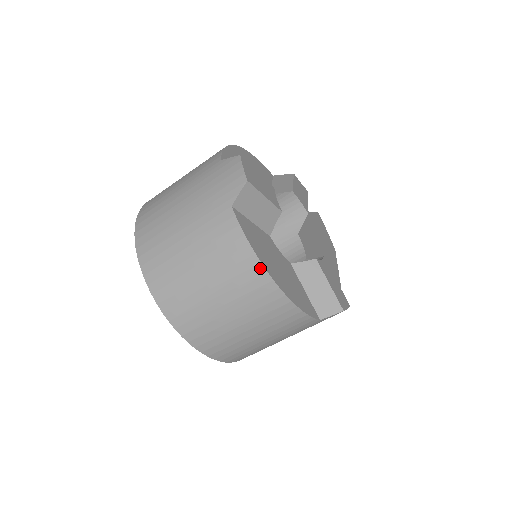
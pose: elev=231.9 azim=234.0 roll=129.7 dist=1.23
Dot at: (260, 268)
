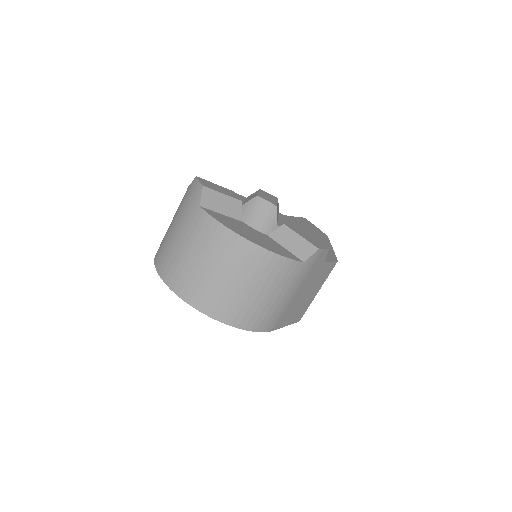
Dot at: (234, 235)
